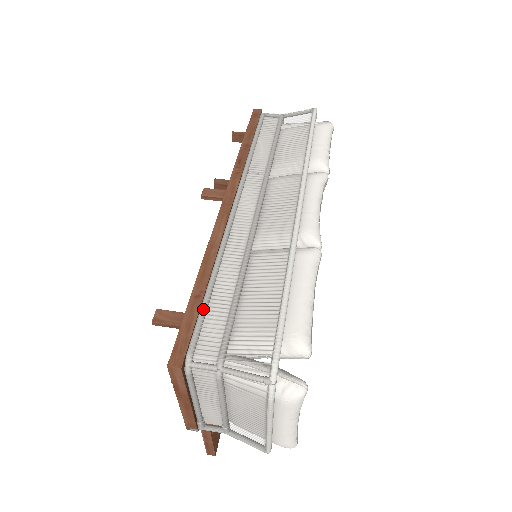
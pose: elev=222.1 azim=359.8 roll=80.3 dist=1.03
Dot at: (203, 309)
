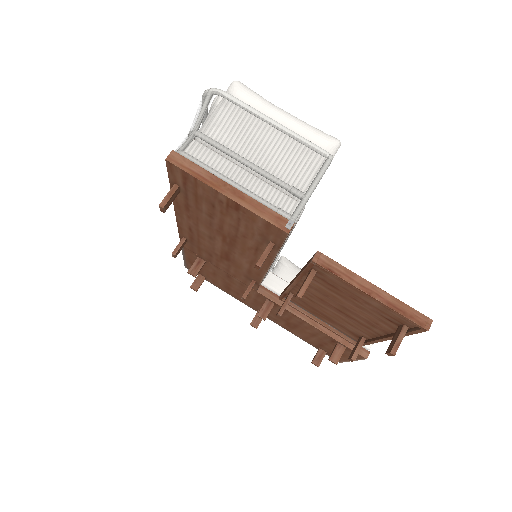
Dot at: occluded
